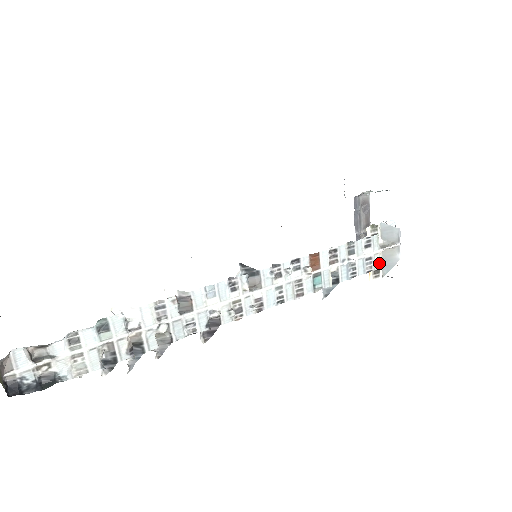
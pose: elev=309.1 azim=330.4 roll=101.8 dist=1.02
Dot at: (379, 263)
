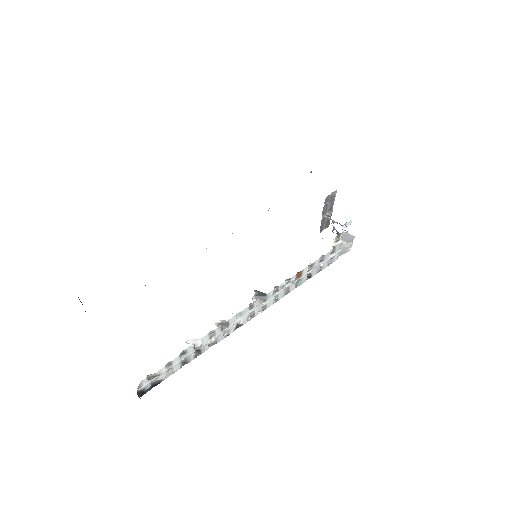
Dot at: (337, 257)
